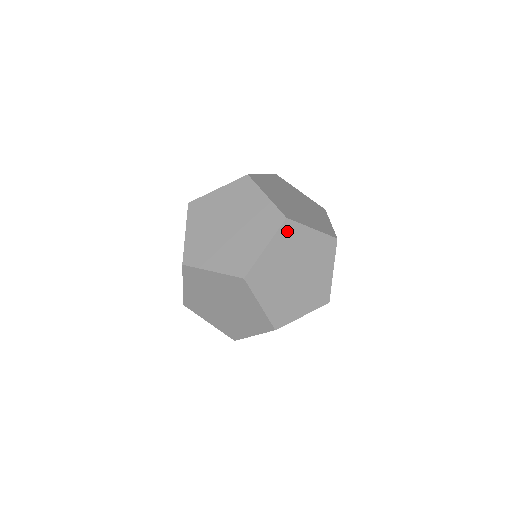
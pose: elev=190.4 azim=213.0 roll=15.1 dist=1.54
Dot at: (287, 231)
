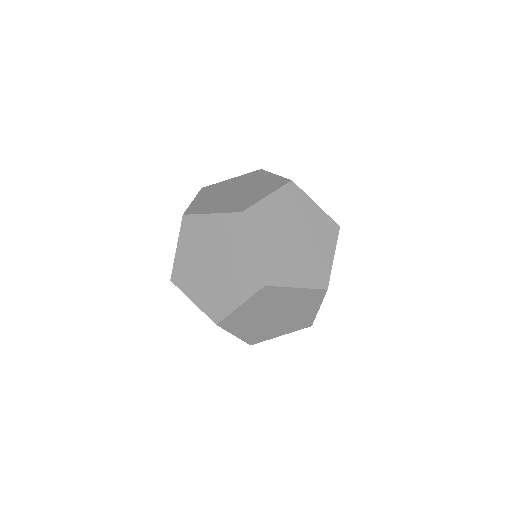
Dot at: (291, 192)
